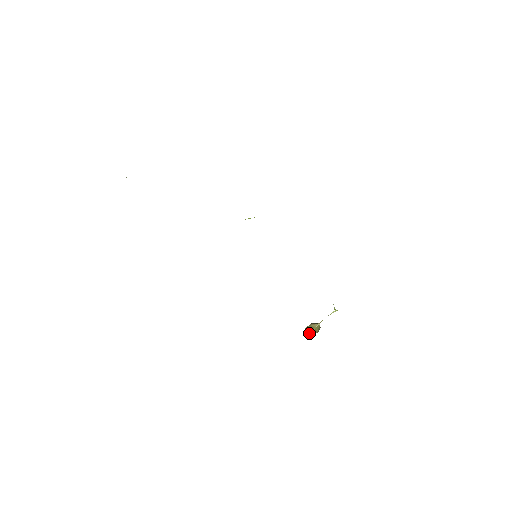
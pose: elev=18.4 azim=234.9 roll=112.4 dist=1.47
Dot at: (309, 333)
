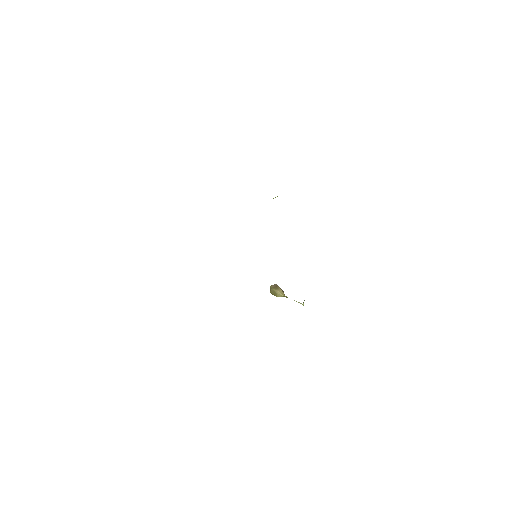
Dot at: (271, 293)
